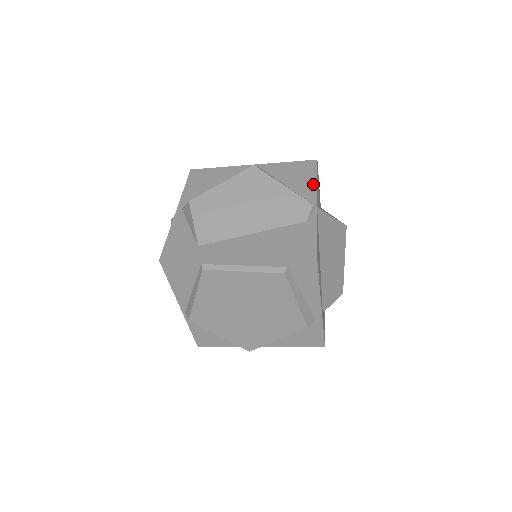
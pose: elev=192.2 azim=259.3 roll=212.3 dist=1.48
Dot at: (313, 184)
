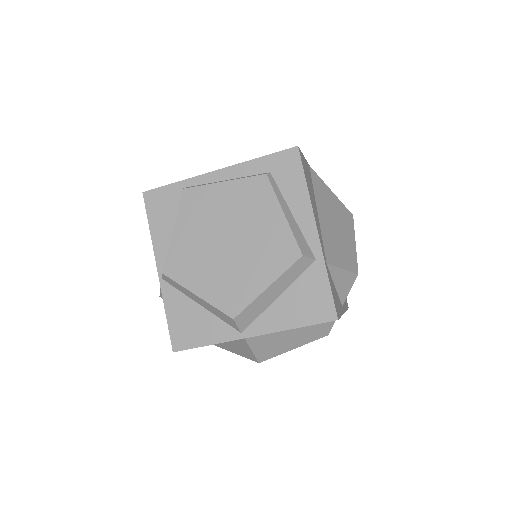
Dot at: occluded
